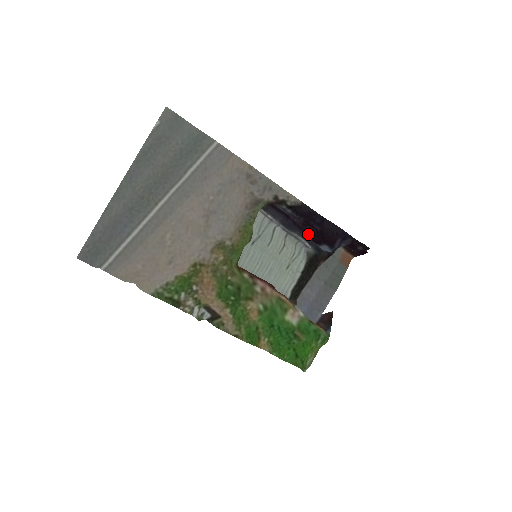
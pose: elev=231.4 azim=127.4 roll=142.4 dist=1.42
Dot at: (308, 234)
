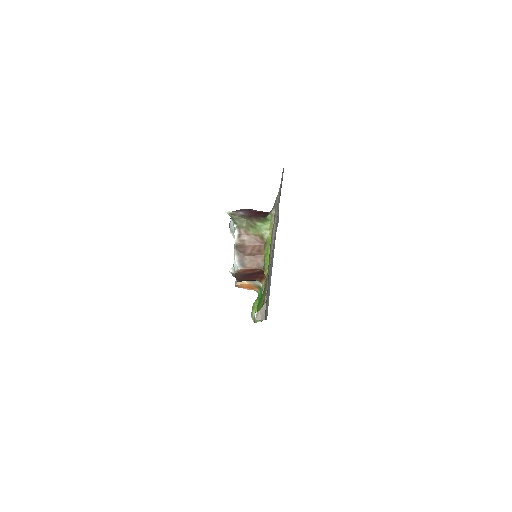
Dot at: occluded
